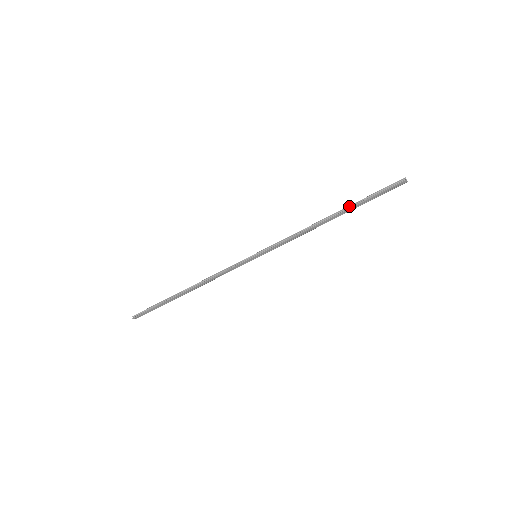
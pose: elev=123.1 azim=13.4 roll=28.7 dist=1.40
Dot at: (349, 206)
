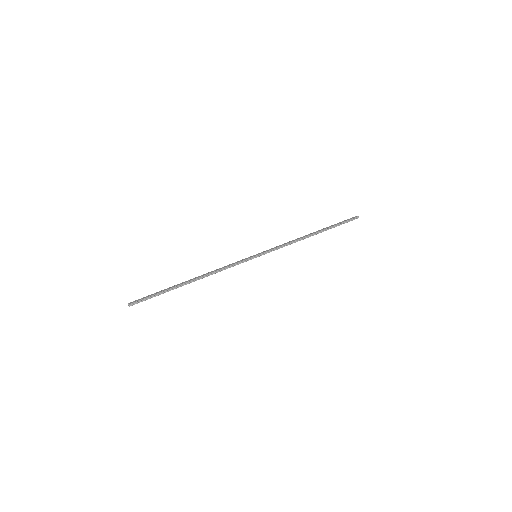
Dot at: (326, 229)
